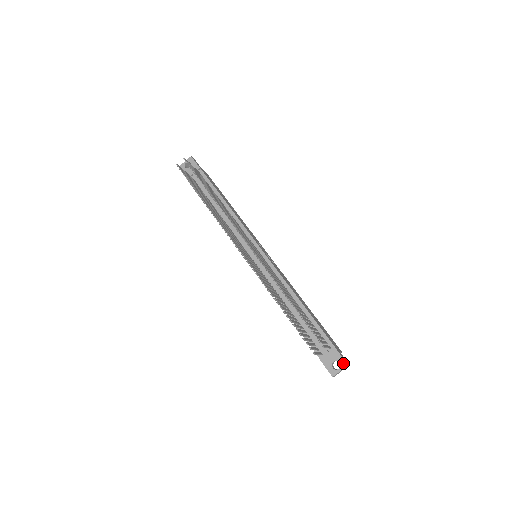
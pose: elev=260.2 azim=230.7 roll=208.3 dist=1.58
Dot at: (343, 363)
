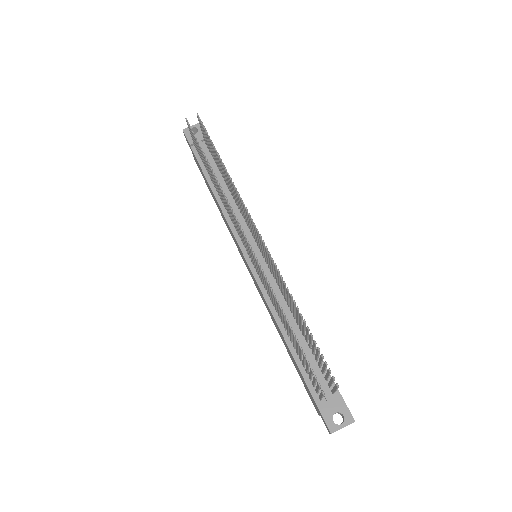
Dot at: (348, 417)
